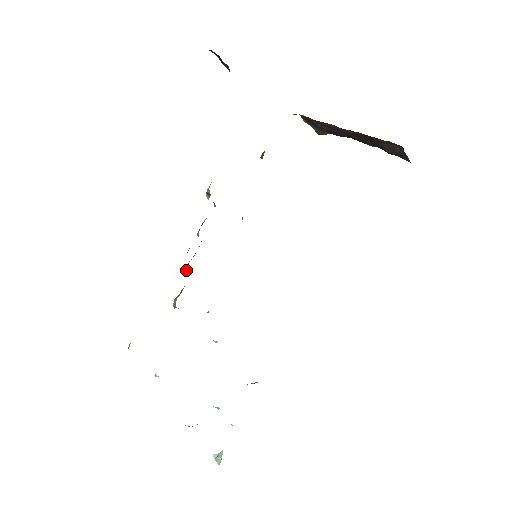
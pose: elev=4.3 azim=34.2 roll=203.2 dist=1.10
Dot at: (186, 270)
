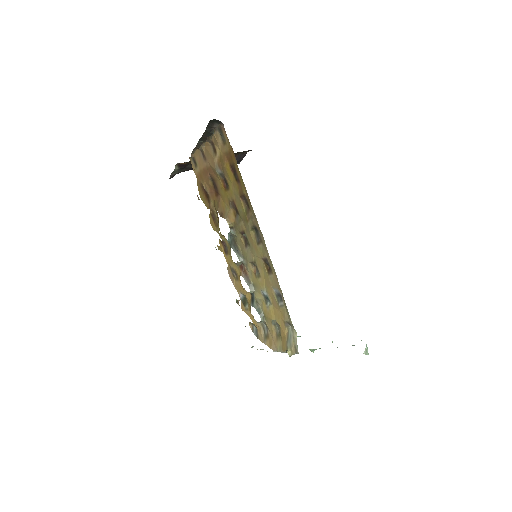
Dot at: (253, 289)
